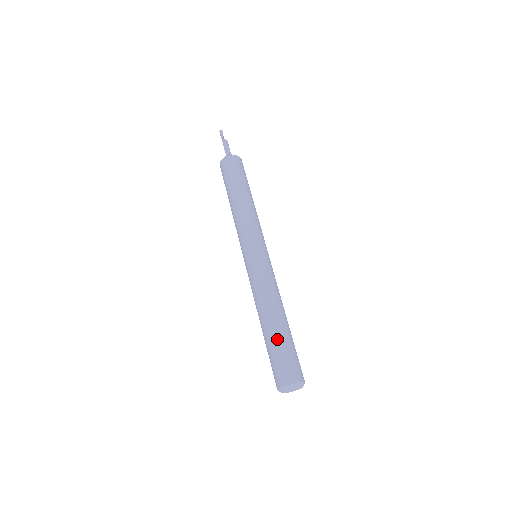
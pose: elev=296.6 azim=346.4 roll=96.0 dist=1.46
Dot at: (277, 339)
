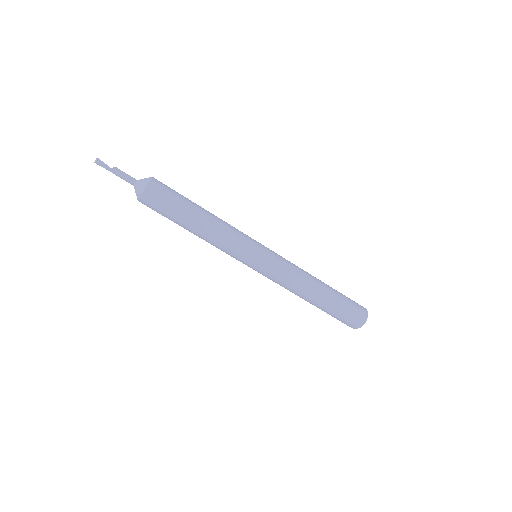
Dot at: (335, 300)
